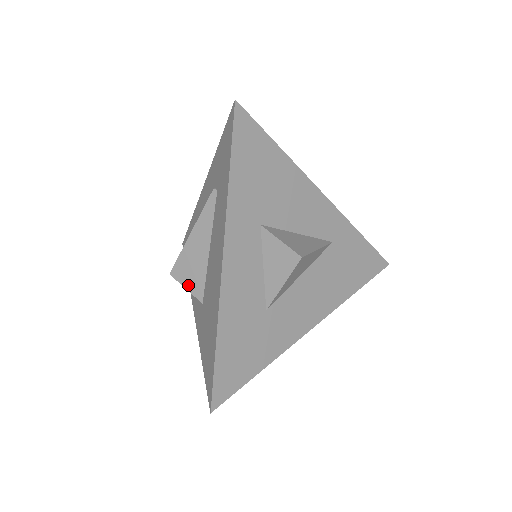
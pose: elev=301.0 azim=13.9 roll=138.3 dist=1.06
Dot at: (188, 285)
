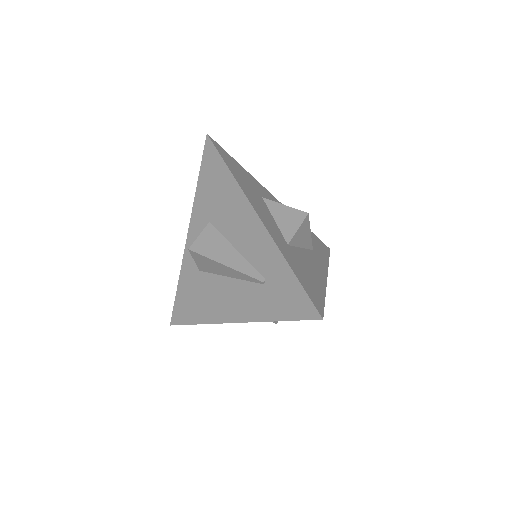
Dot at: (197, 262)
